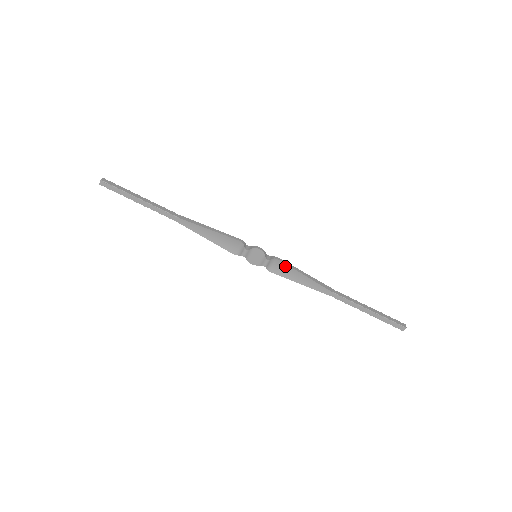
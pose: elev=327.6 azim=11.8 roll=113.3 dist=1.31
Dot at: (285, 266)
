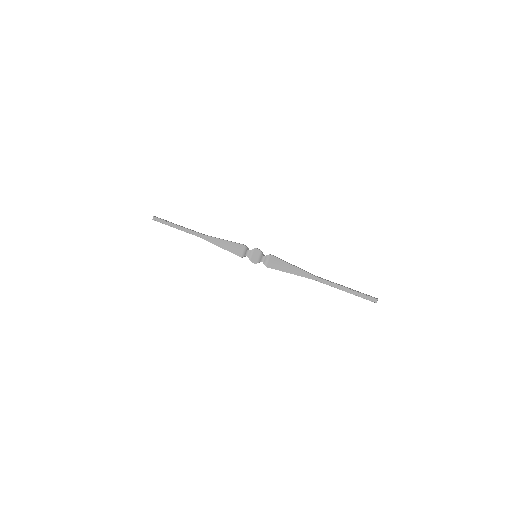
Dot at: (277, 260)
